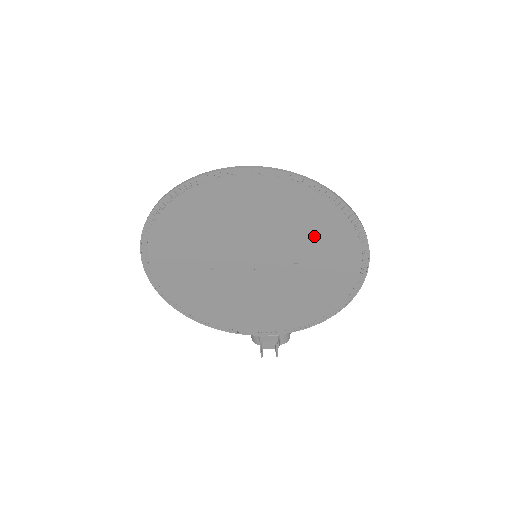
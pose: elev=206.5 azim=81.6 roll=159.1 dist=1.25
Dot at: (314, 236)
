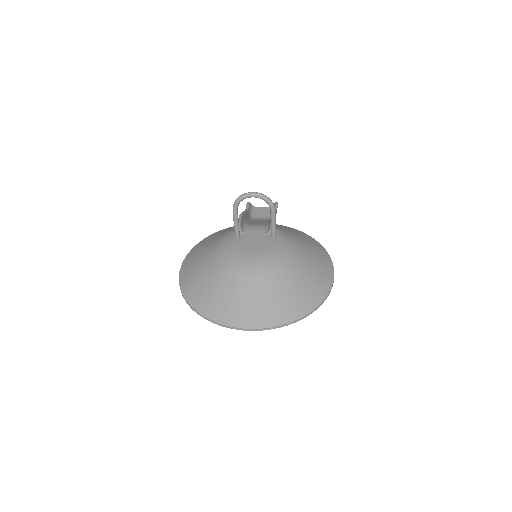
Dot at: occluded
